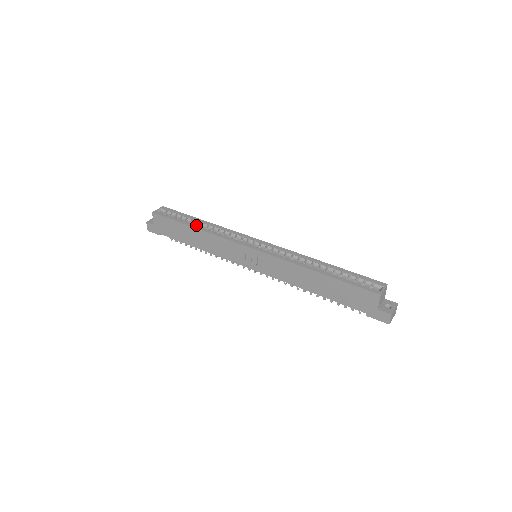
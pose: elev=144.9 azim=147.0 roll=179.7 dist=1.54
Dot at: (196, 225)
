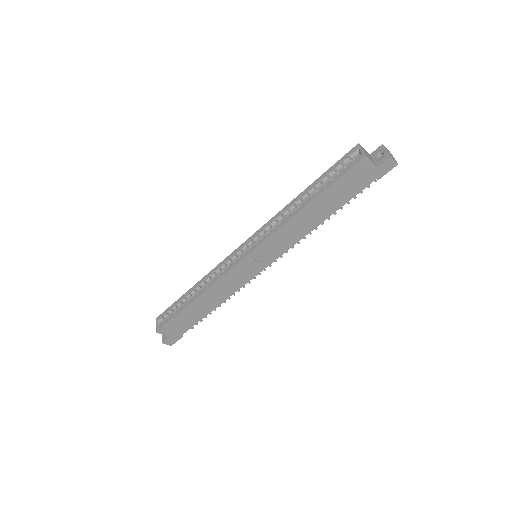
Dot at: (193, 297)
